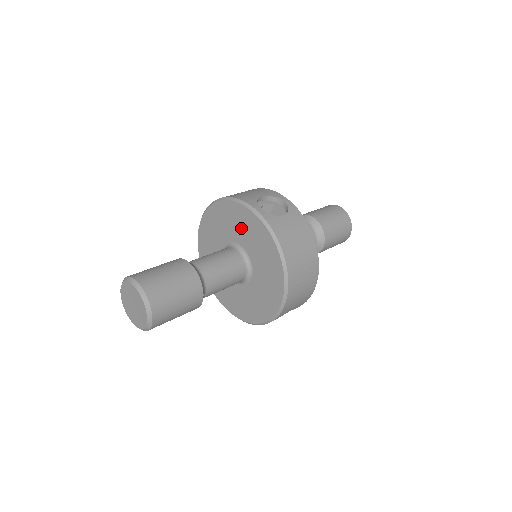
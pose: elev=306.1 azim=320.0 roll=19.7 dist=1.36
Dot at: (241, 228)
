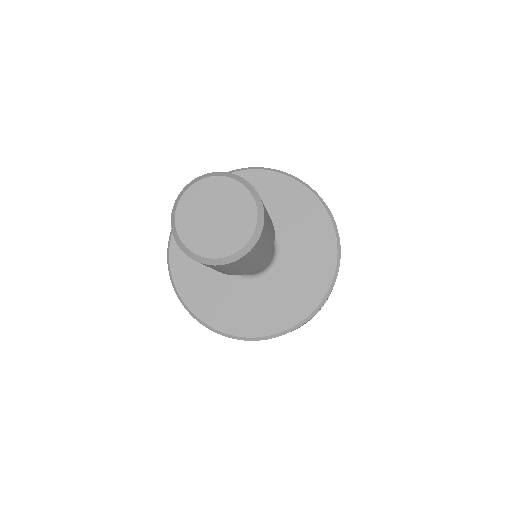
Dot at: occluded
